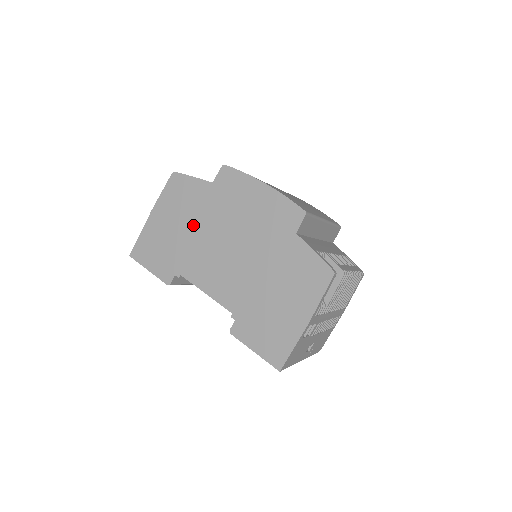
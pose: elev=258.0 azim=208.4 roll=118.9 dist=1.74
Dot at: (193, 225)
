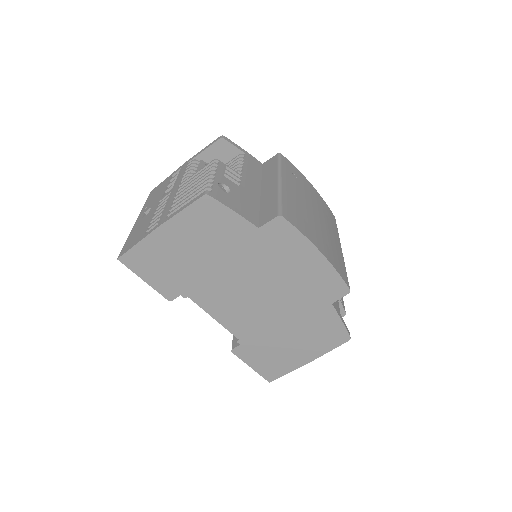
Dot at: (218, 259)
